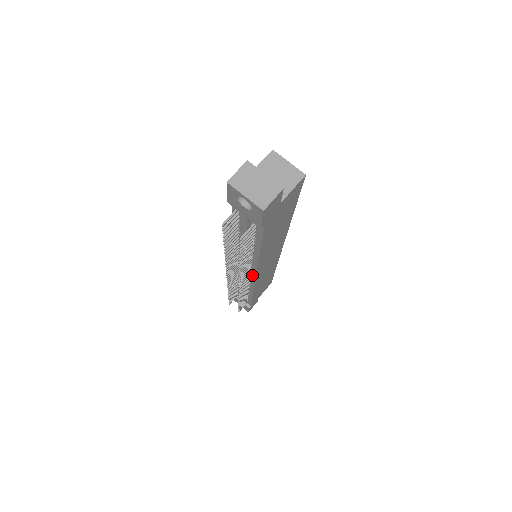
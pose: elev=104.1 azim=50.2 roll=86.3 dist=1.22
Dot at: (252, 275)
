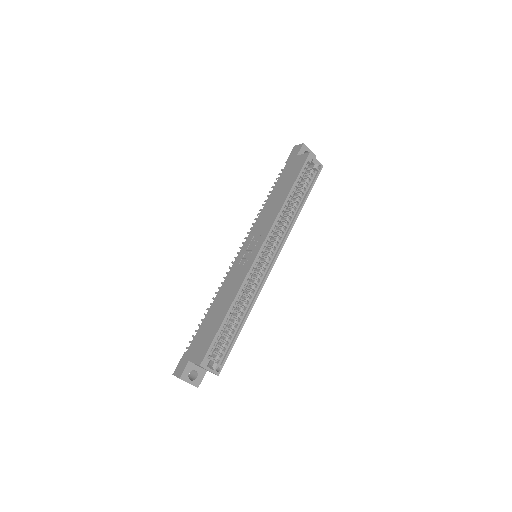
Dot at: occluded
